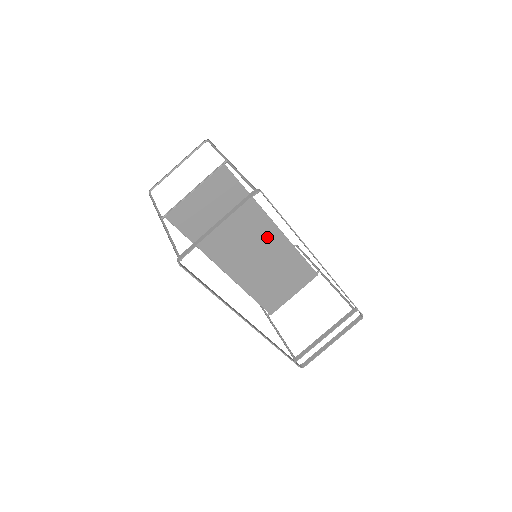
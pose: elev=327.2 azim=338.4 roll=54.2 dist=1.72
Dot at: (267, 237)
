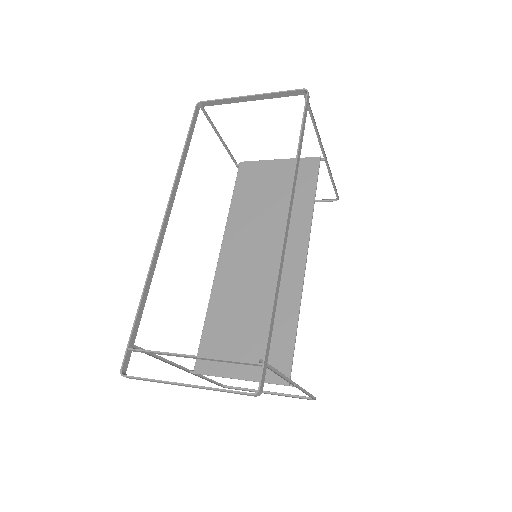
Dot at: (287, 261)
